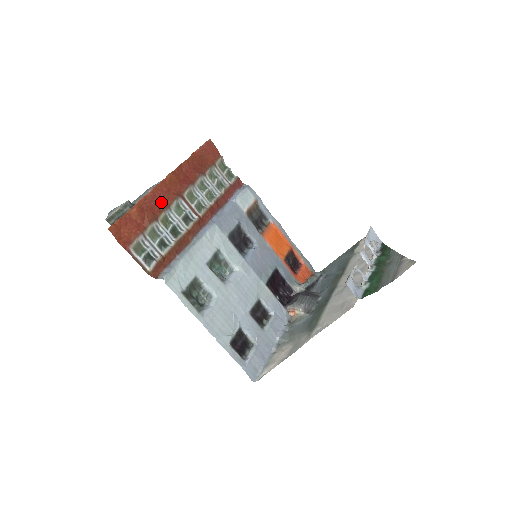
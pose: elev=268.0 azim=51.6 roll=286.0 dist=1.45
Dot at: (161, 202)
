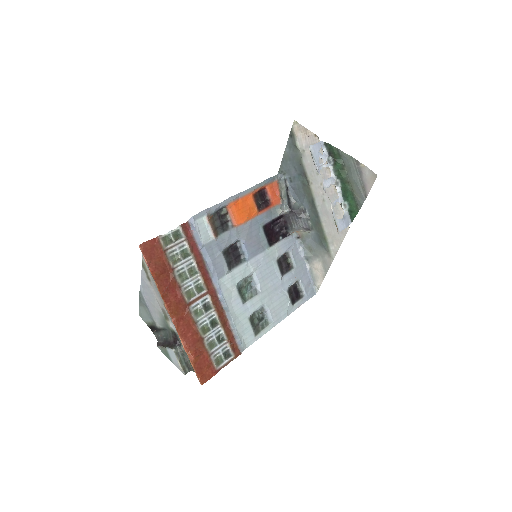
Dot at: (190, 329)
